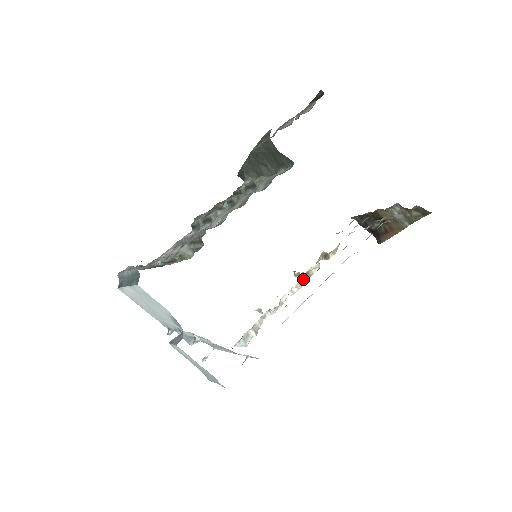
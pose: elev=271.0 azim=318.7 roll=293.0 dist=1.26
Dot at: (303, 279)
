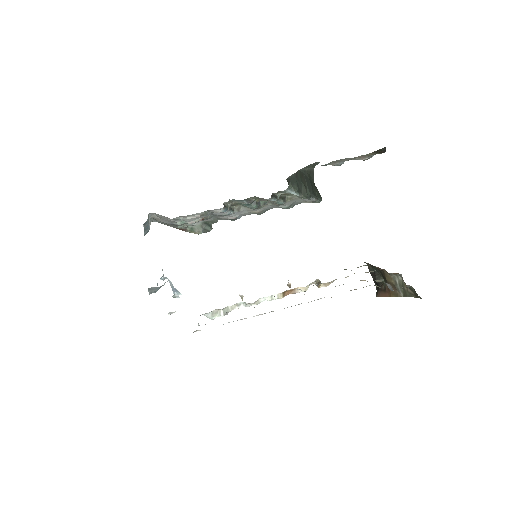
Dot at: (287, 292)
